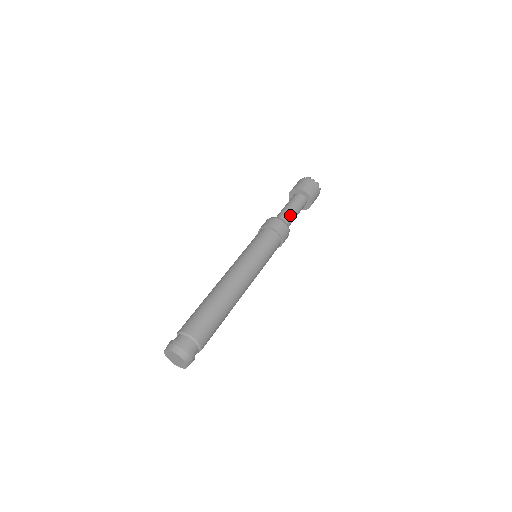
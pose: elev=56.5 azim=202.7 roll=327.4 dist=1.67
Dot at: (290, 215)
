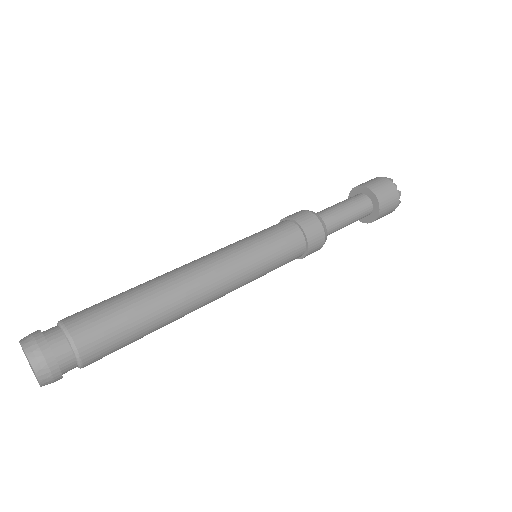
Dot at: (337, 219)
